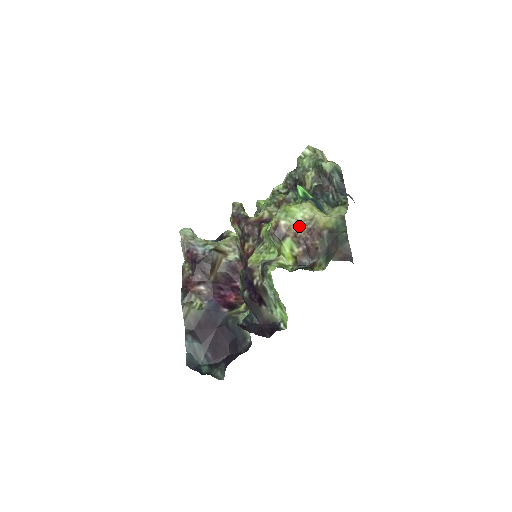
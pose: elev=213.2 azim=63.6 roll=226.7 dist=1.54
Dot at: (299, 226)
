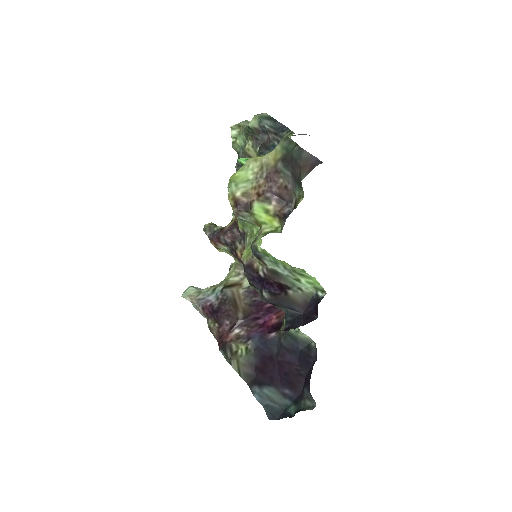
Dot at: (256, 184)
